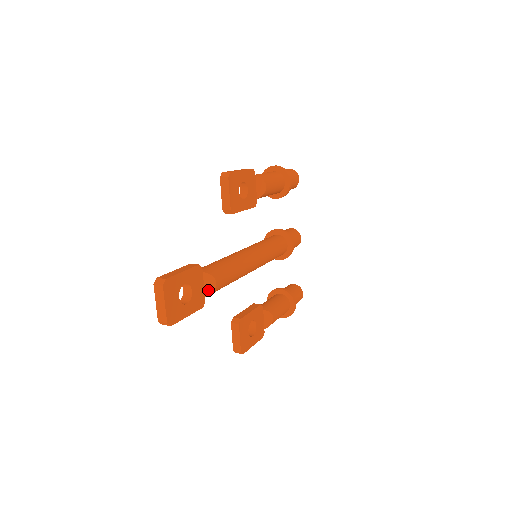
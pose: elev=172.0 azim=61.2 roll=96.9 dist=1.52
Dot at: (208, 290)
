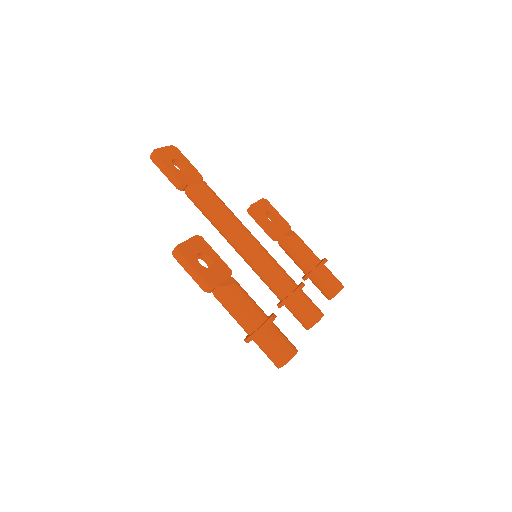
Dot at: (194, 184)
